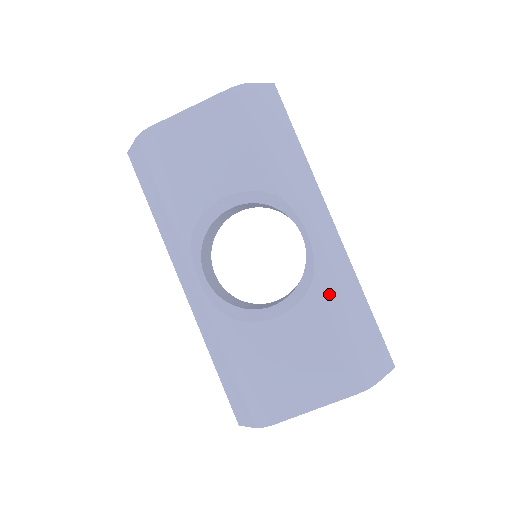
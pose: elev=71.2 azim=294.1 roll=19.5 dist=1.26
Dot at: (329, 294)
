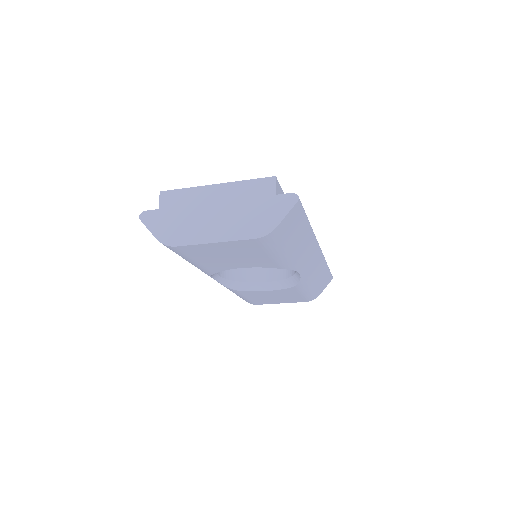
Dot at: (305, 286)
